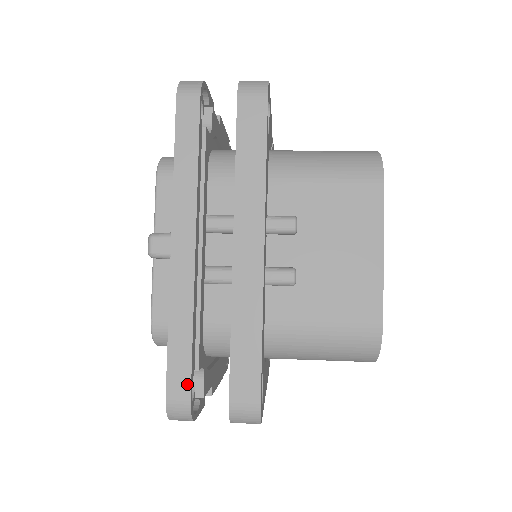
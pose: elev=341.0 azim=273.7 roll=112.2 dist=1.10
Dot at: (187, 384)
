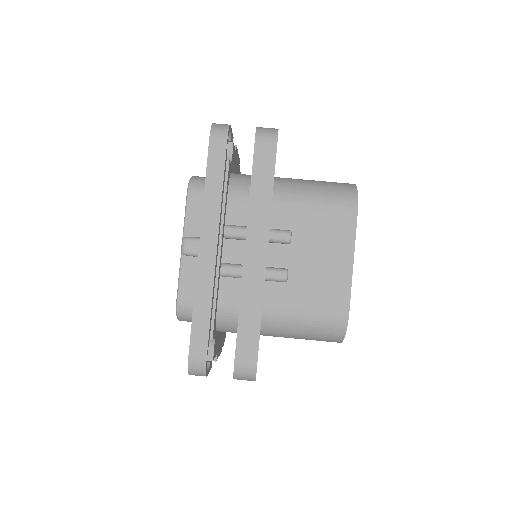
Dot at: (205, 349)
